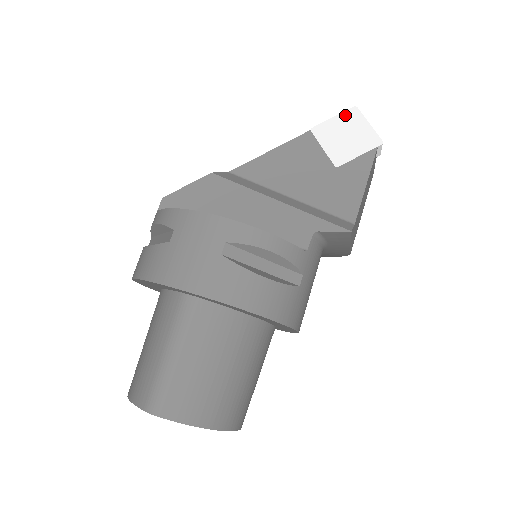
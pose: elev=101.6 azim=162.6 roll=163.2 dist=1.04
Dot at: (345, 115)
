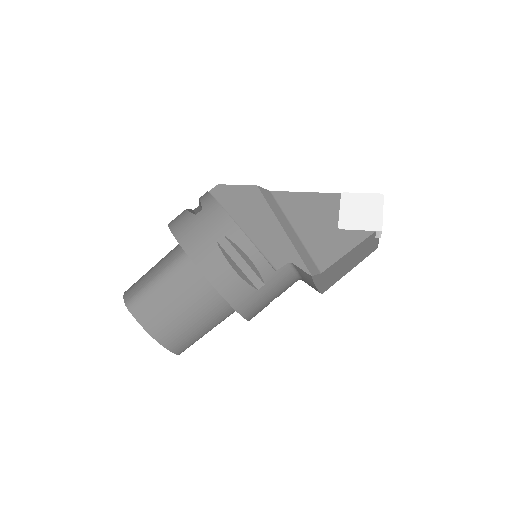
Dot at: (371, 196)
